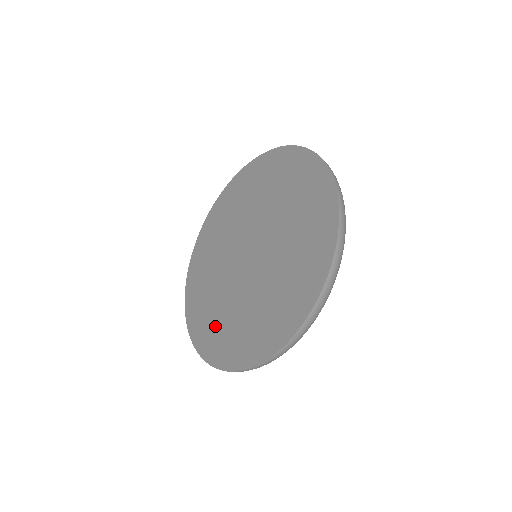
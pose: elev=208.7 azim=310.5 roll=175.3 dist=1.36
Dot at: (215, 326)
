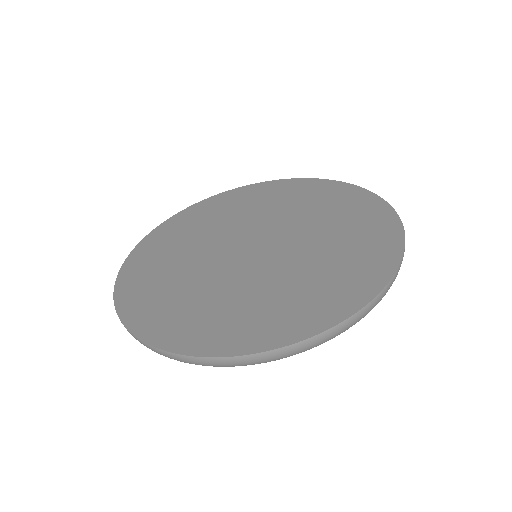
Dot at: (186, 310)
